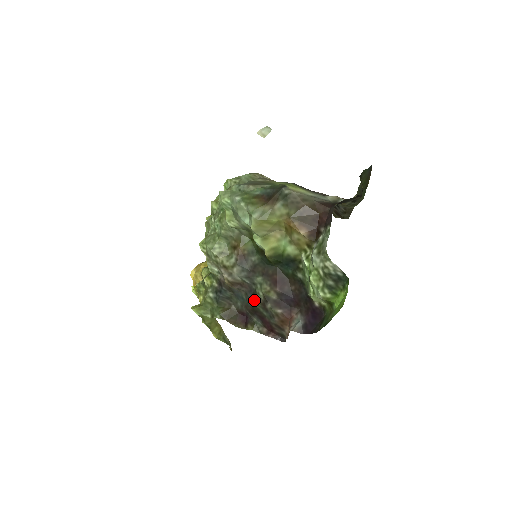
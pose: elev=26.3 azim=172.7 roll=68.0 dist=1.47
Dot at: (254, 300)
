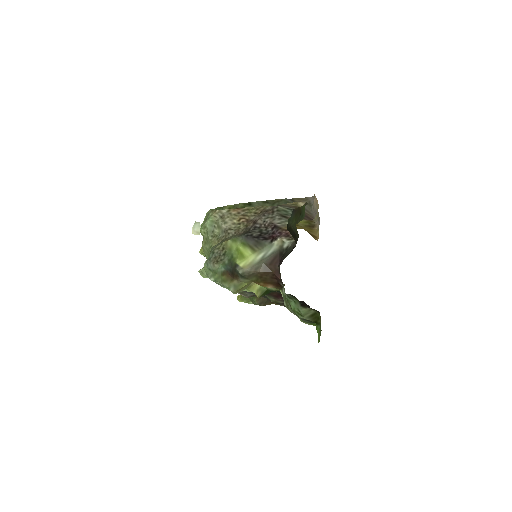
Dot at: occluded
